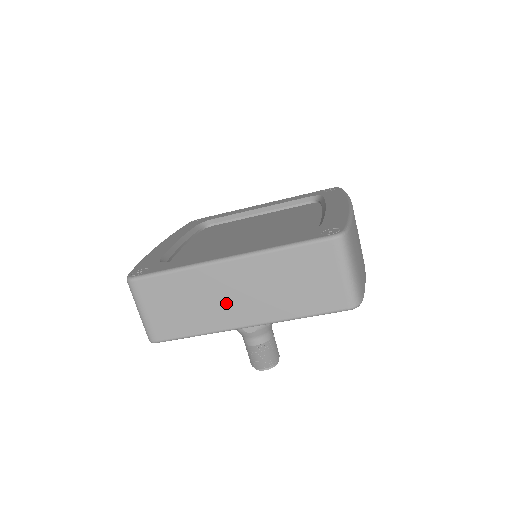
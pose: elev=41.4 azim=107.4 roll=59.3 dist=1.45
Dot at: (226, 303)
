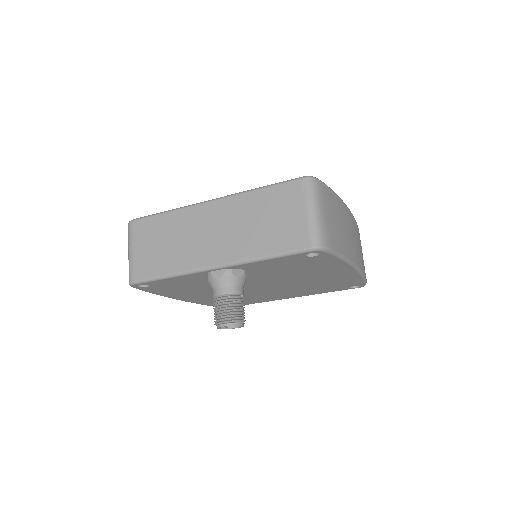
Dot at: (201, 242)
